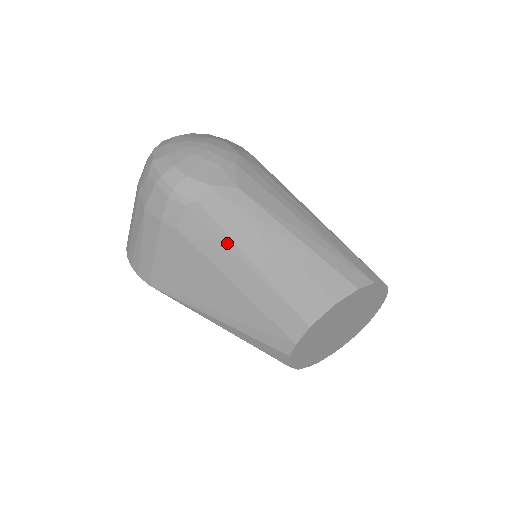
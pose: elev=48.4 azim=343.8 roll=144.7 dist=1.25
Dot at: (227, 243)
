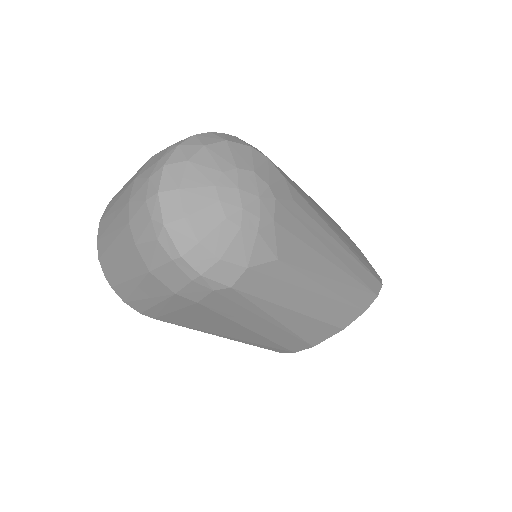
Dot at: (254, 311)
